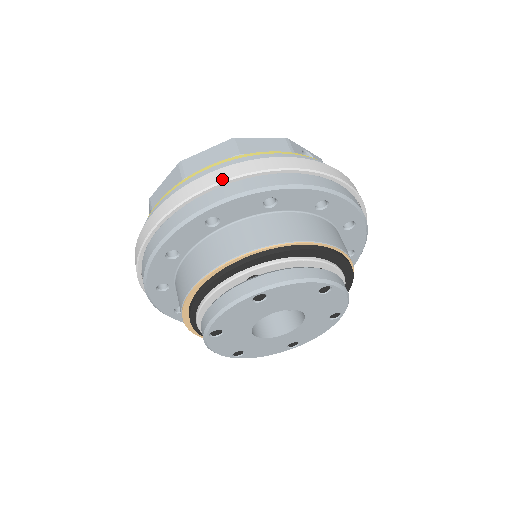
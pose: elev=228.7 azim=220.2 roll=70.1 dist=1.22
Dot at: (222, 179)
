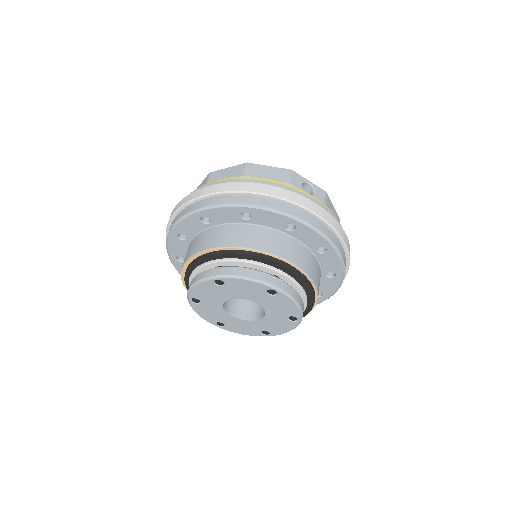
Dot at: (215, 191)
